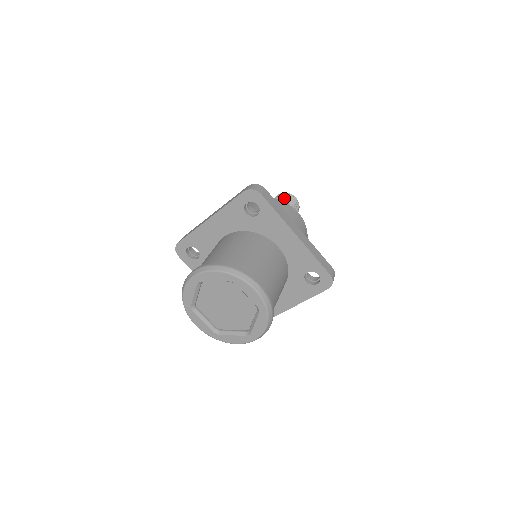
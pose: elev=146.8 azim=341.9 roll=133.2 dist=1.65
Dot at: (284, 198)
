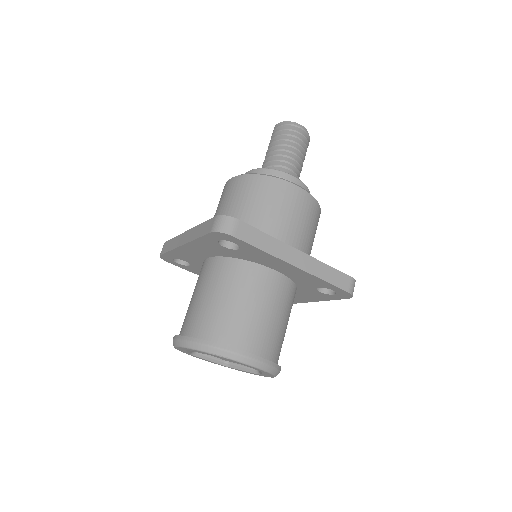
Dot at: (285, 136)
